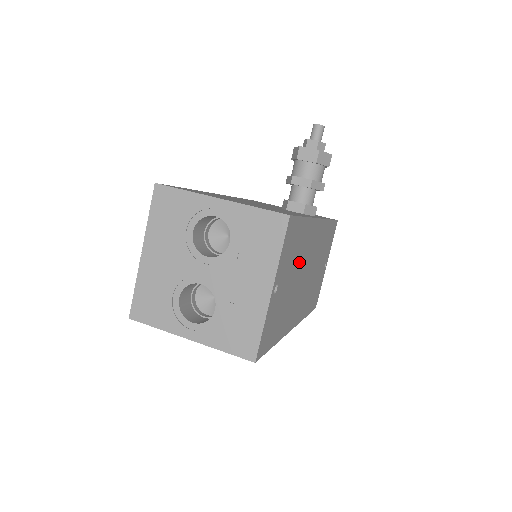
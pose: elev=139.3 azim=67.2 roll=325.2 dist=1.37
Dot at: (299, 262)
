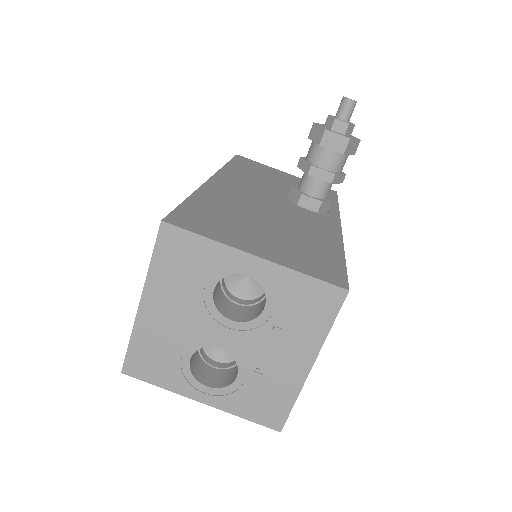
Dot at: occluded
